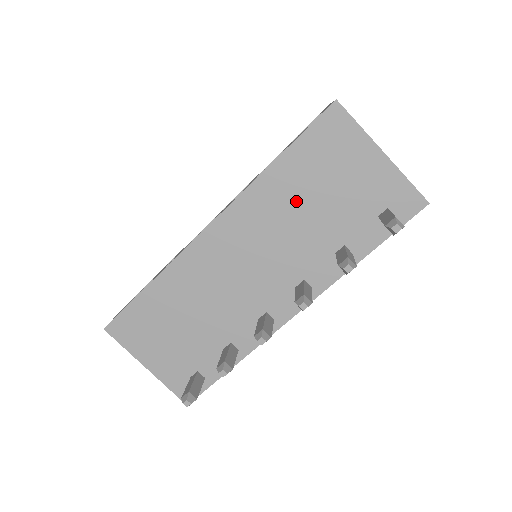
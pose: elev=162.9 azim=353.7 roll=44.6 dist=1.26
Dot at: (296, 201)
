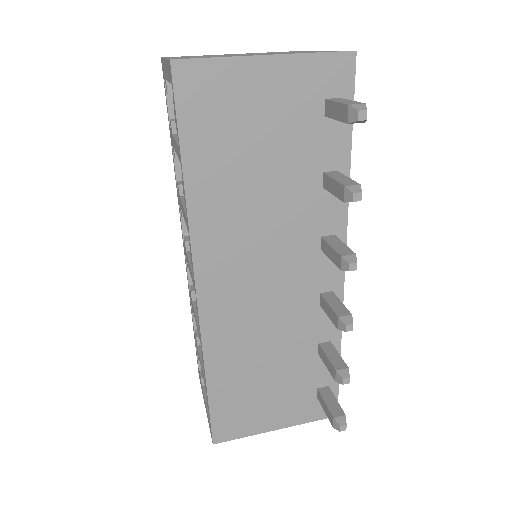
Dot at: (242, 187)
